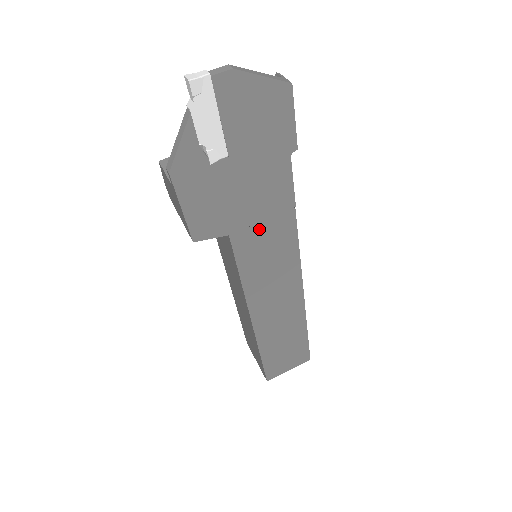
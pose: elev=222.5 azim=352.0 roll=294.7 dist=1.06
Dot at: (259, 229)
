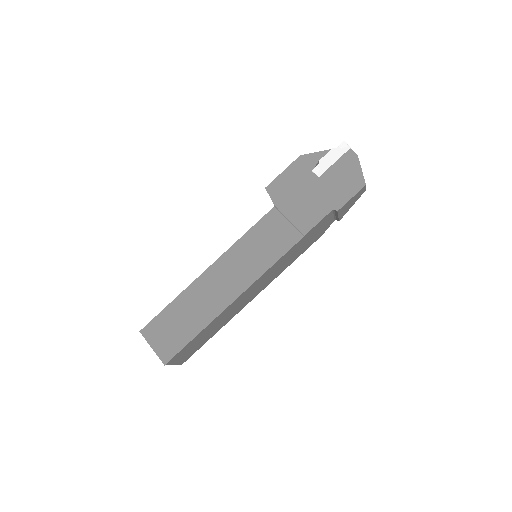
Dot at: (283, 223)
